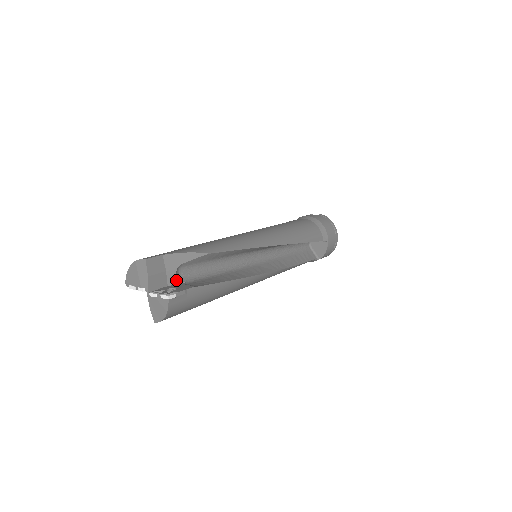
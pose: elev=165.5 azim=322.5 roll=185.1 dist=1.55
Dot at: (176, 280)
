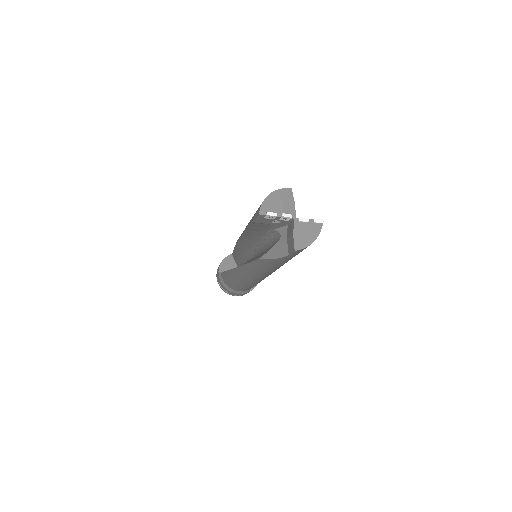
Dot at: occluded
